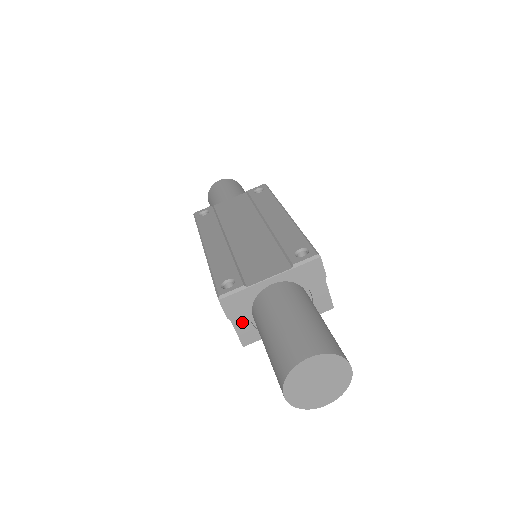
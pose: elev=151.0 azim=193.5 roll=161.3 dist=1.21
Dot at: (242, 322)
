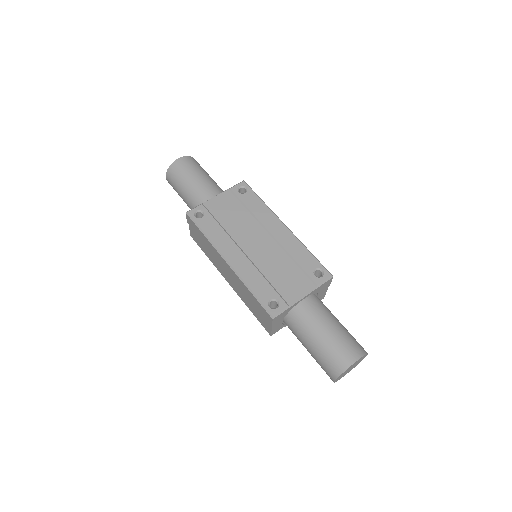
Dot at: (277, 325)
